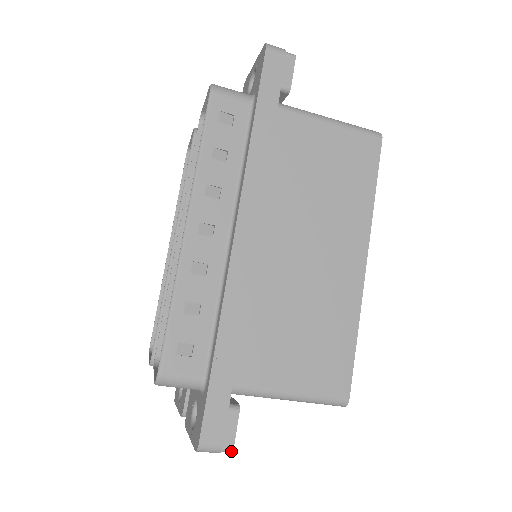
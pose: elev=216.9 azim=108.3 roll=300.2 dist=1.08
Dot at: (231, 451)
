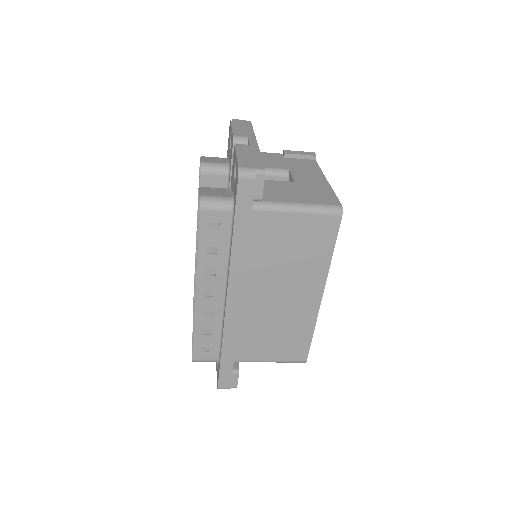
Dot at: occluded
